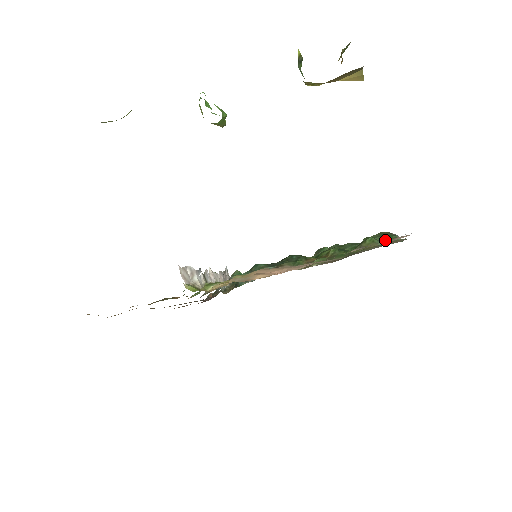
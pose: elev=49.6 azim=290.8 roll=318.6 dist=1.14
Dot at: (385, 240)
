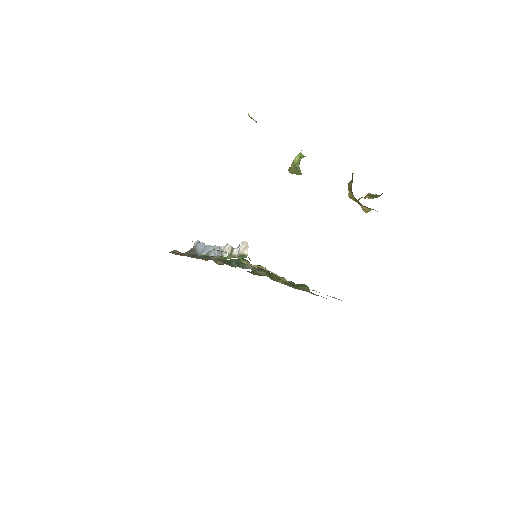
Dot at: occluded
